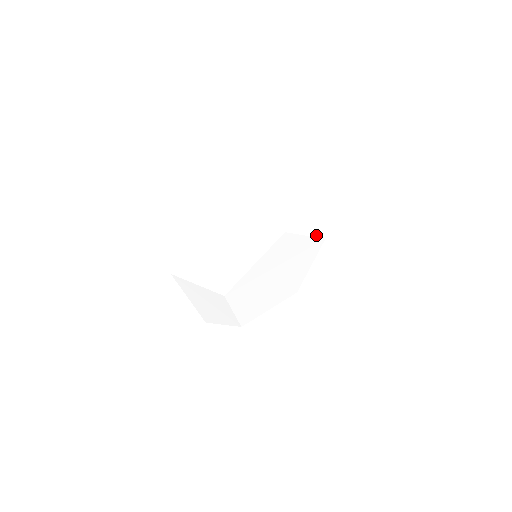
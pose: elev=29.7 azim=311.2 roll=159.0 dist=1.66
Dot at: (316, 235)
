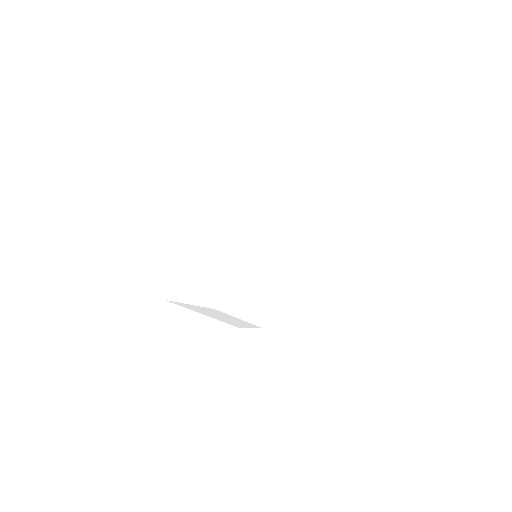
Dot at: occluded
